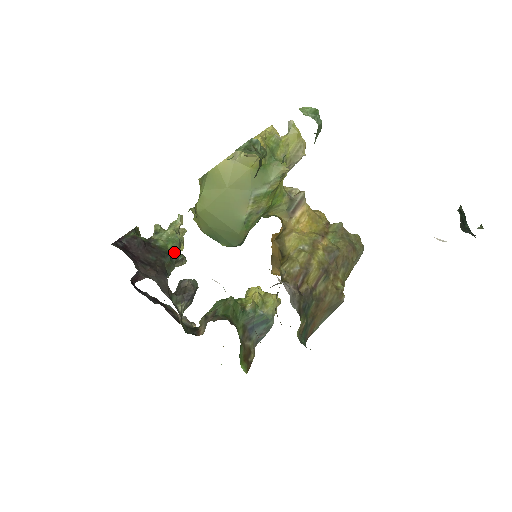
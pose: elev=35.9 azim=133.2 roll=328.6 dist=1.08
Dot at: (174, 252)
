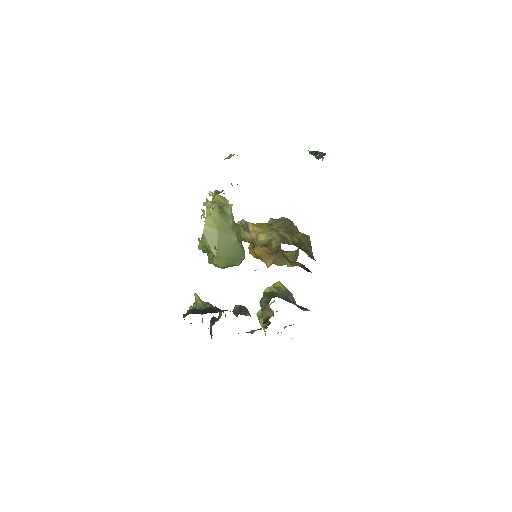
Dot at: occluded
